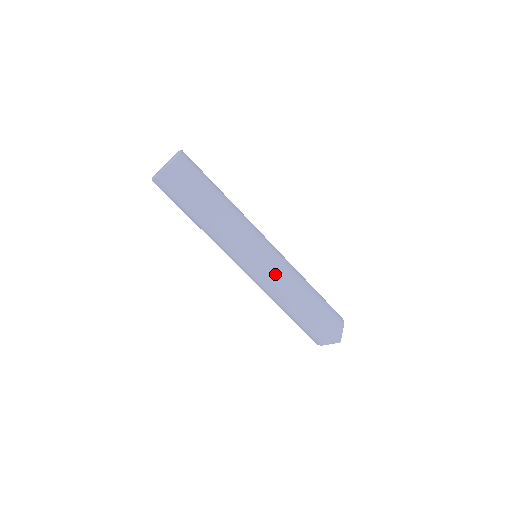
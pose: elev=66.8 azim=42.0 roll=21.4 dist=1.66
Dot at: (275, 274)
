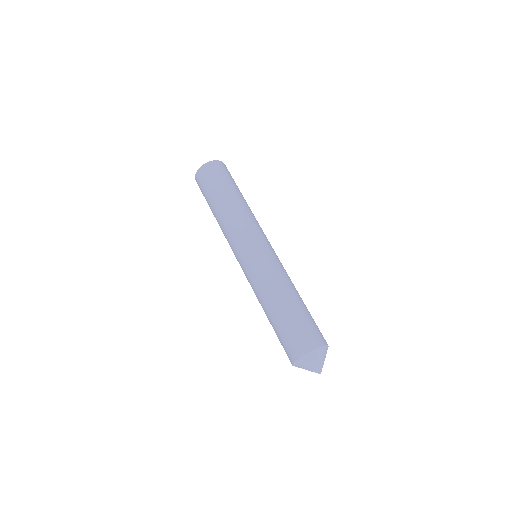
Dot at: (258, 268)
